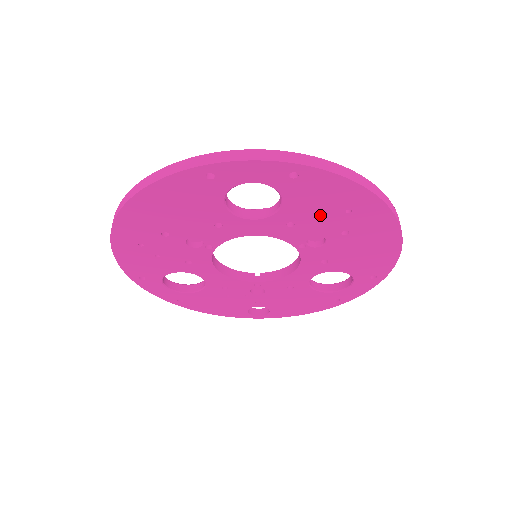
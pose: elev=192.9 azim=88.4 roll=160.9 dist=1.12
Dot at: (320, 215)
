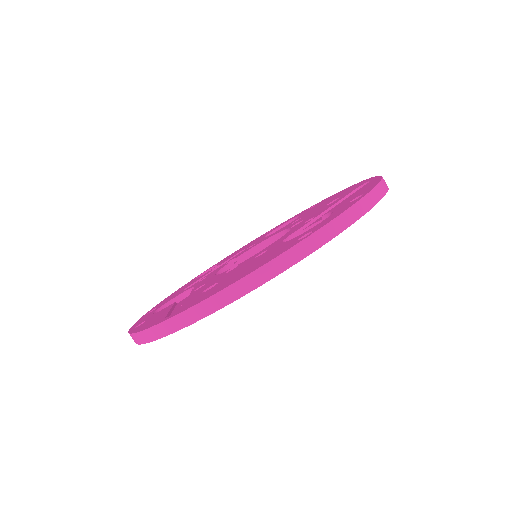
Dot at: occluded
